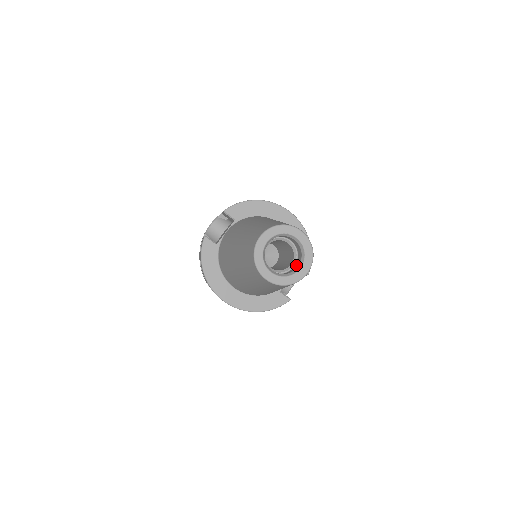
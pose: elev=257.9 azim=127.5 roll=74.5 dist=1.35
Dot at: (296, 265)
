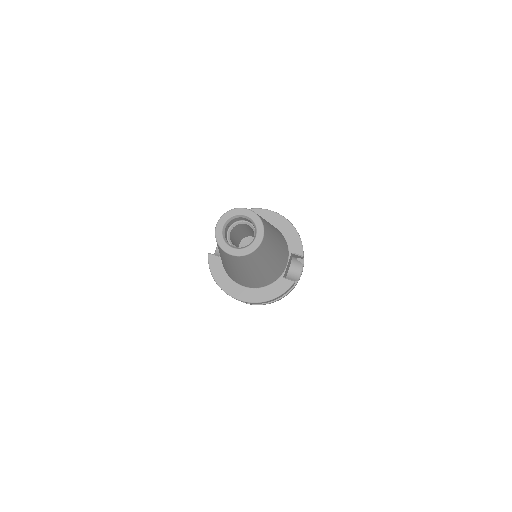
Dot at: occluded
